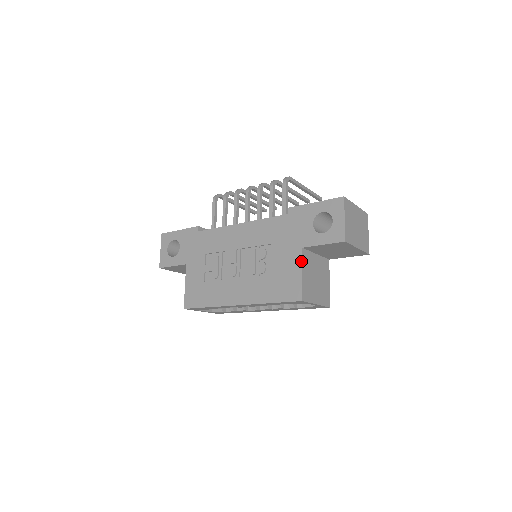
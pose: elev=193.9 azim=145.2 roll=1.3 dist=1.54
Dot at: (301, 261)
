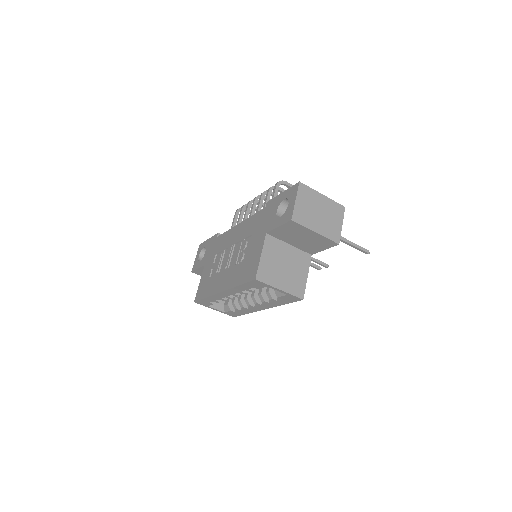
Dot at: (263, 245)
